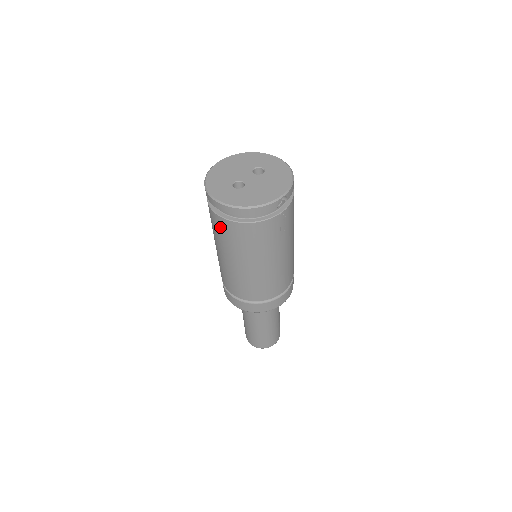
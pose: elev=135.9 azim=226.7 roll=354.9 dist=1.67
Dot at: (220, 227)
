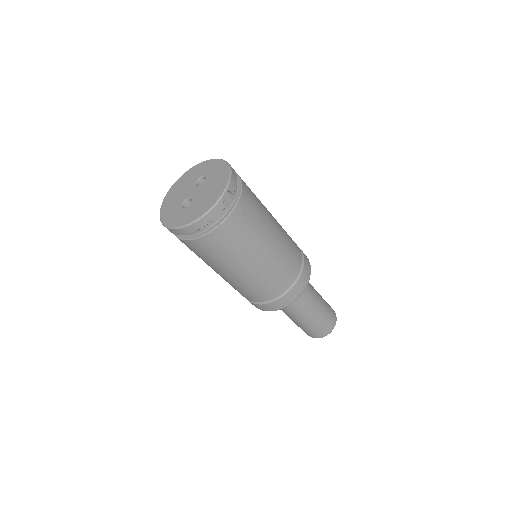
Dot at: (193, 249)
